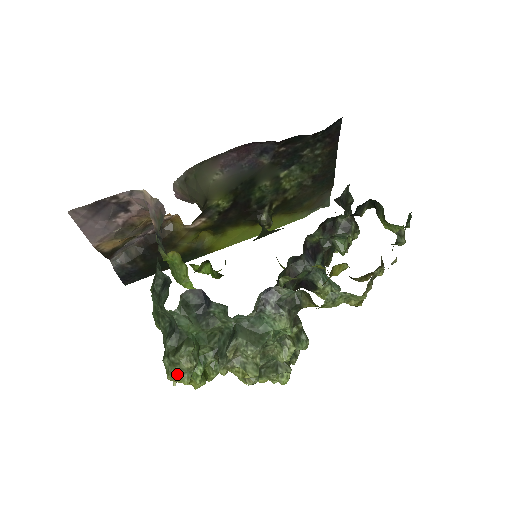
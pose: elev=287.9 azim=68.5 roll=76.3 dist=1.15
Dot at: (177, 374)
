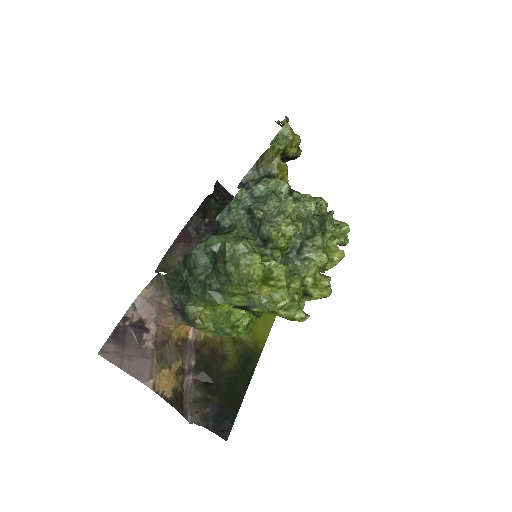
Dot at: (244, 260)
